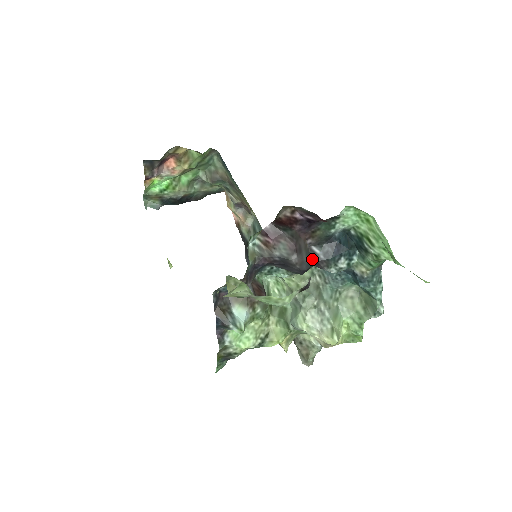
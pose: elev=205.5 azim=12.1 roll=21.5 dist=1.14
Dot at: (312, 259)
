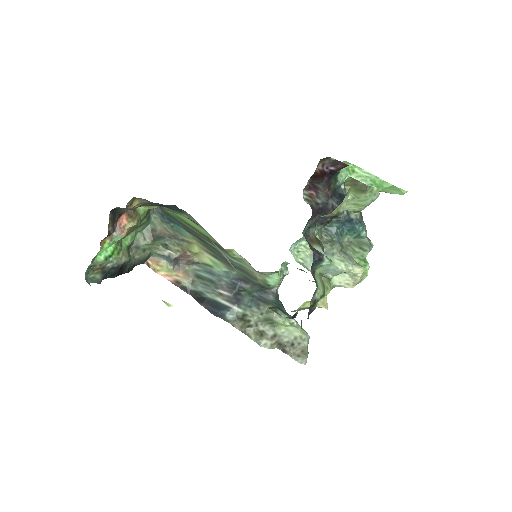
Dot at: (333, 208)
